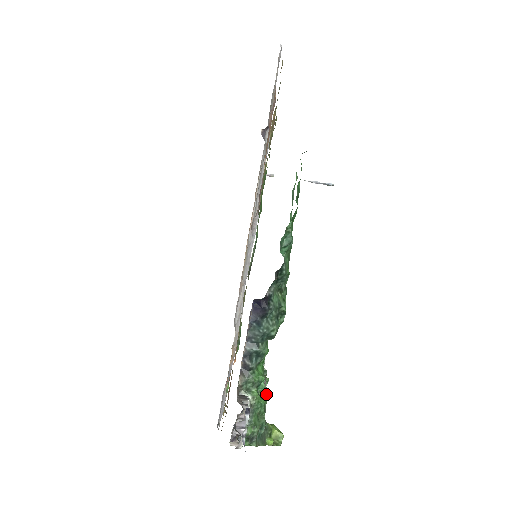
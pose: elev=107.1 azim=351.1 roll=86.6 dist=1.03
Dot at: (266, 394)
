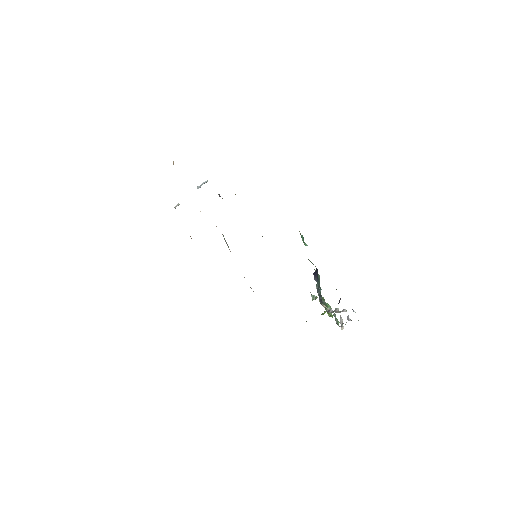
Dot at: occluded
